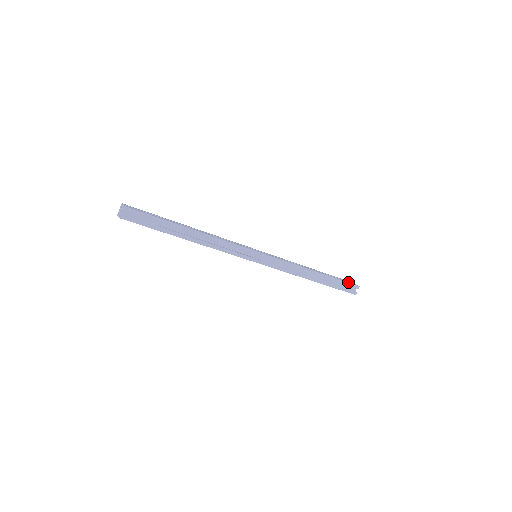
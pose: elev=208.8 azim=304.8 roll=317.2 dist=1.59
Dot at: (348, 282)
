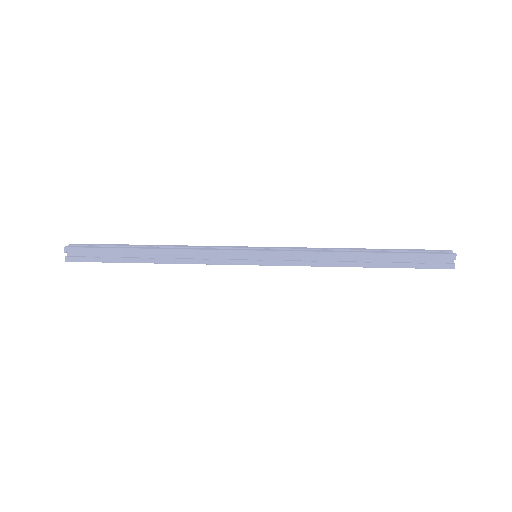
Dot at: (429, 253)
